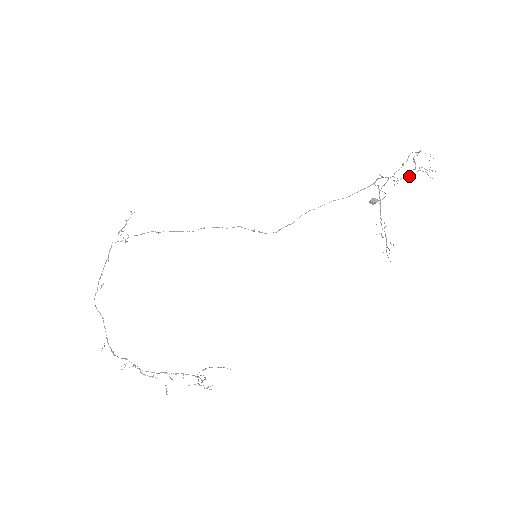
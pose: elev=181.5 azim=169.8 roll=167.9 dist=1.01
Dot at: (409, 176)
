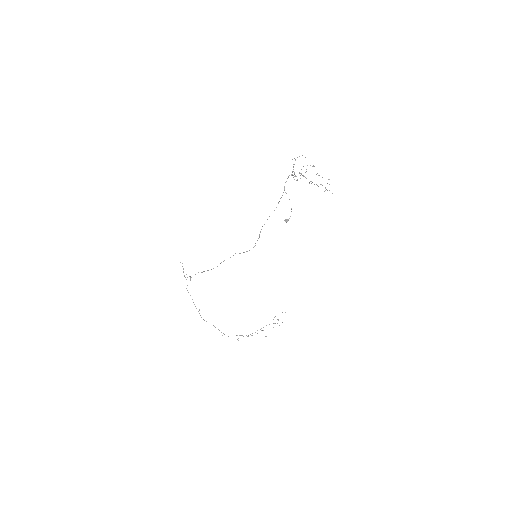
Dot at: occluded
